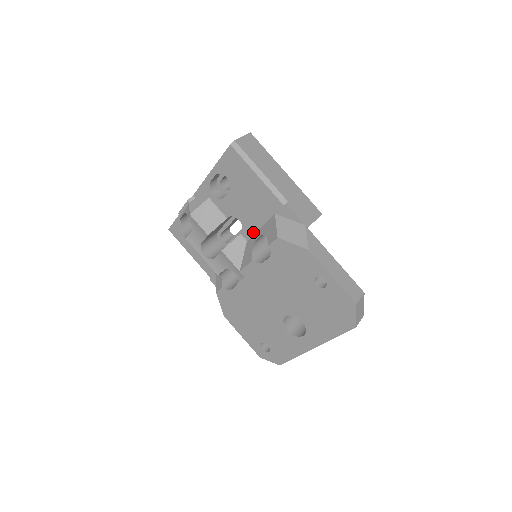
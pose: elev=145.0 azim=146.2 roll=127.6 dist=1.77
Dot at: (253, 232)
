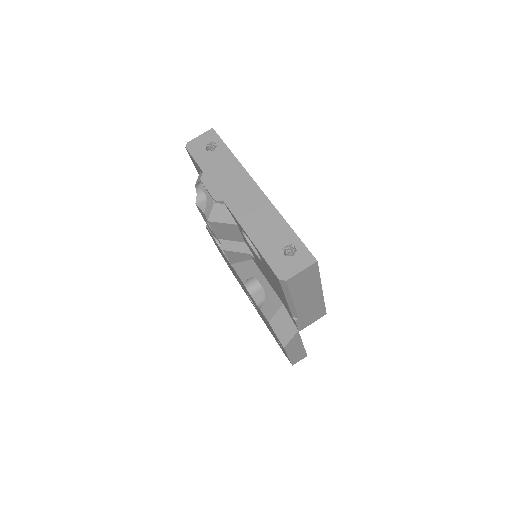
Dot at: occluded
